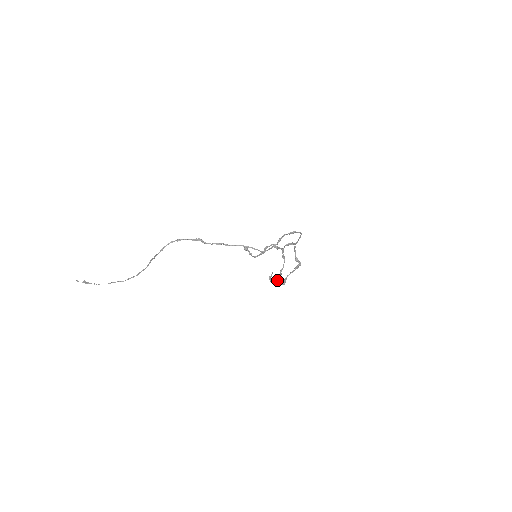
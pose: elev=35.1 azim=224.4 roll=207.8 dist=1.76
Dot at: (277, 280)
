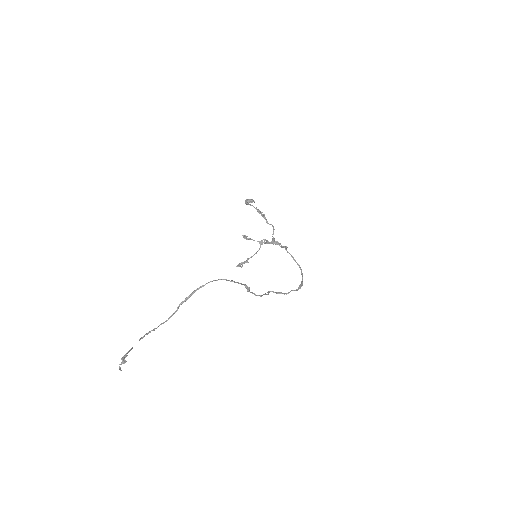
Dot at: occluded
